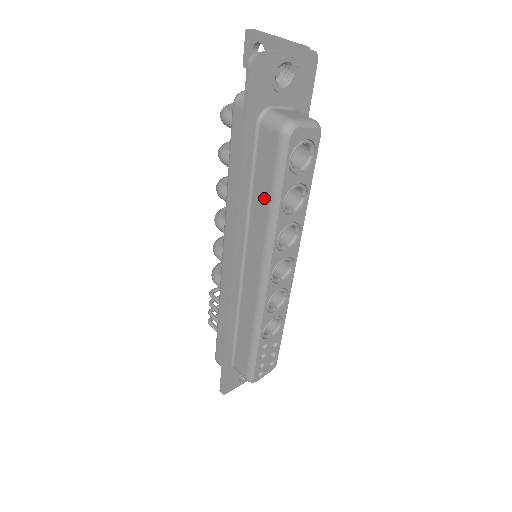
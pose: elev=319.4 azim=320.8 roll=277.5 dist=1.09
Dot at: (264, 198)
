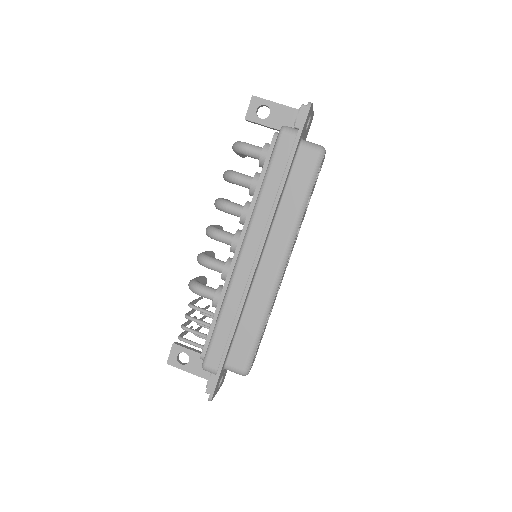
Dot at: (296, 197)
